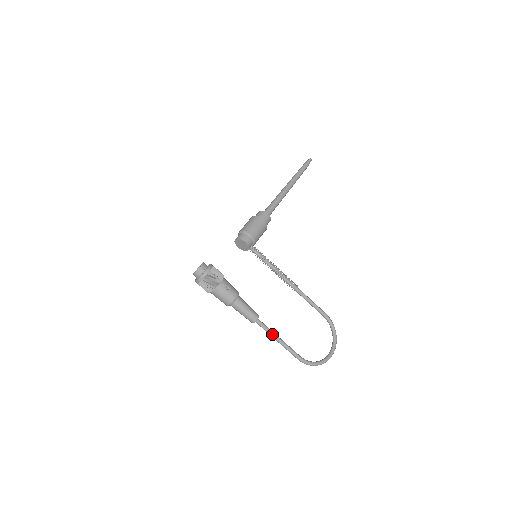
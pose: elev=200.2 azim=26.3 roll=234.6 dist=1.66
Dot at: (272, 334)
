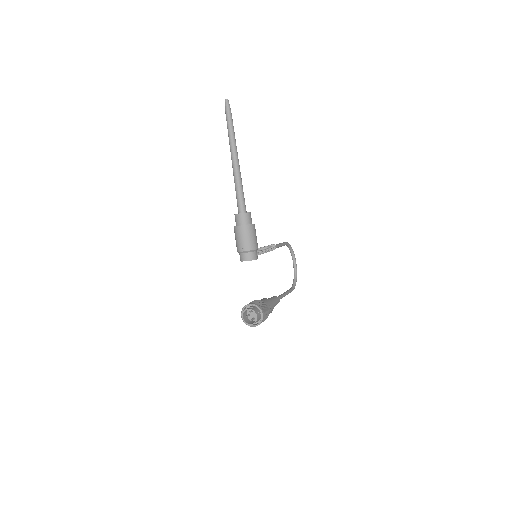
Dot at: occluded
